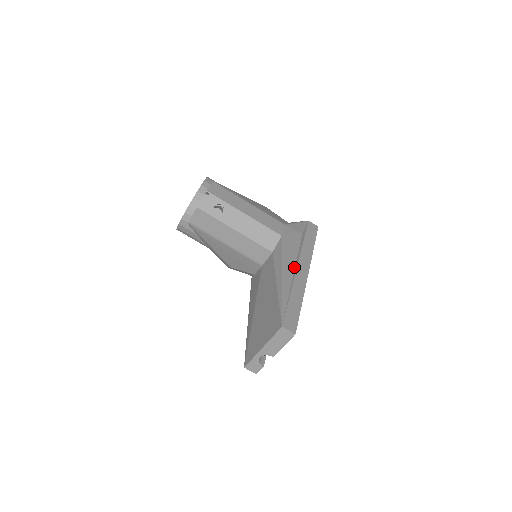
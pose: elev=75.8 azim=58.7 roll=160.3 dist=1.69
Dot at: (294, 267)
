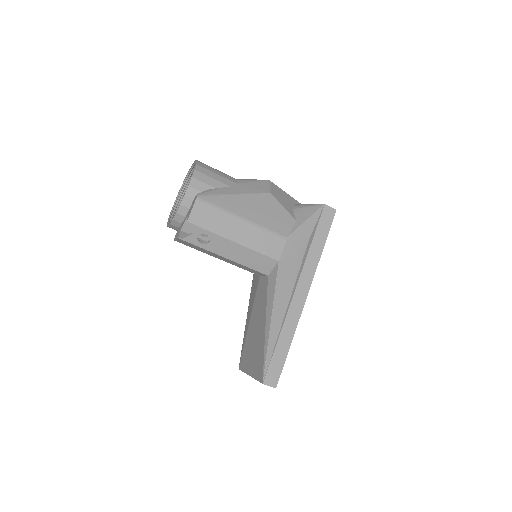
Dot at: (289, 298)
